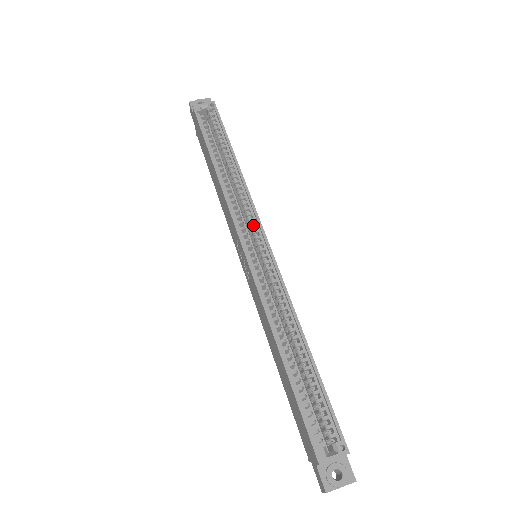
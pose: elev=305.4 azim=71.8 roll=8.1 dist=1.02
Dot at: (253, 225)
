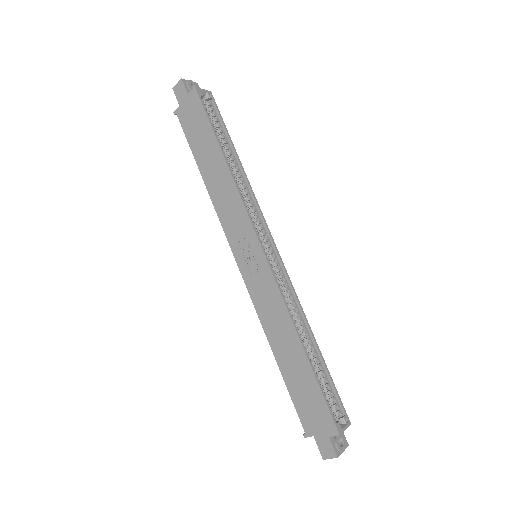
Dot at: (262, 228)
